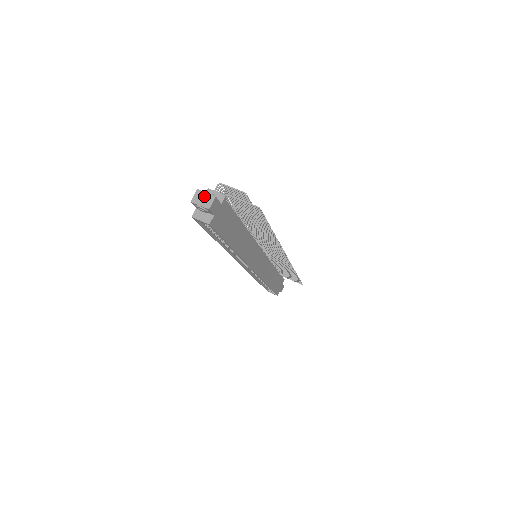
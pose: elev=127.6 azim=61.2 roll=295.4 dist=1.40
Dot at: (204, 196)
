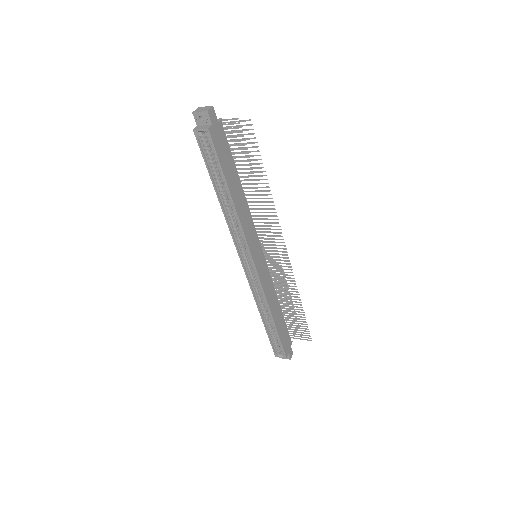
Dot at: (204, 108)
